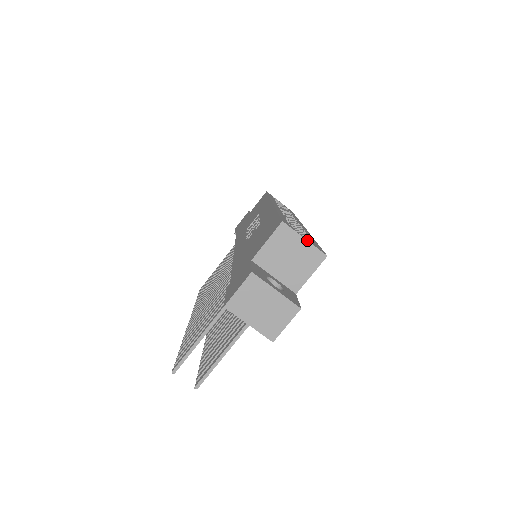
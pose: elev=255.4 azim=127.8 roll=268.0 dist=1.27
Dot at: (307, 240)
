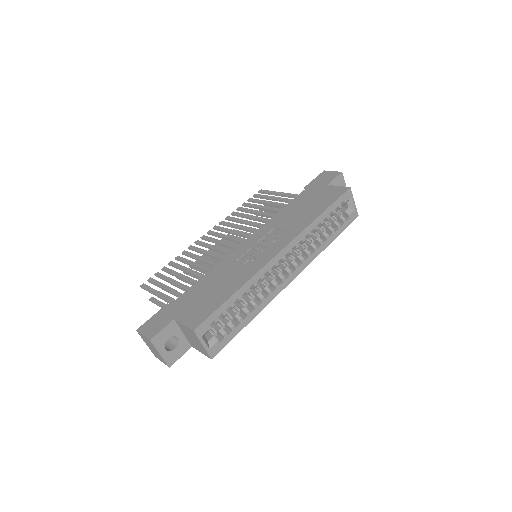
Dot at: (204, 347)
